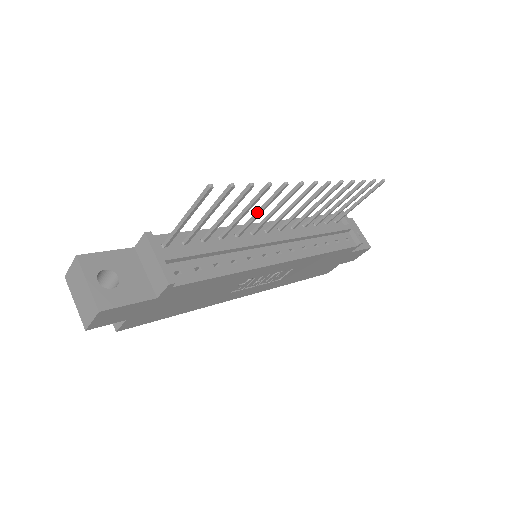
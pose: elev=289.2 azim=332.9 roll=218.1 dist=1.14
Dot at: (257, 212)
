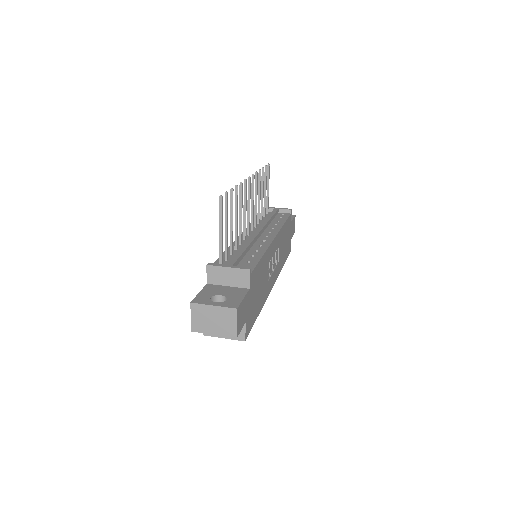
Dot at: (240, 216)
